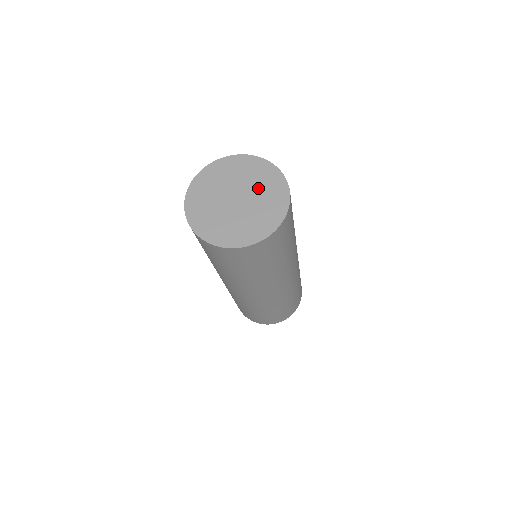
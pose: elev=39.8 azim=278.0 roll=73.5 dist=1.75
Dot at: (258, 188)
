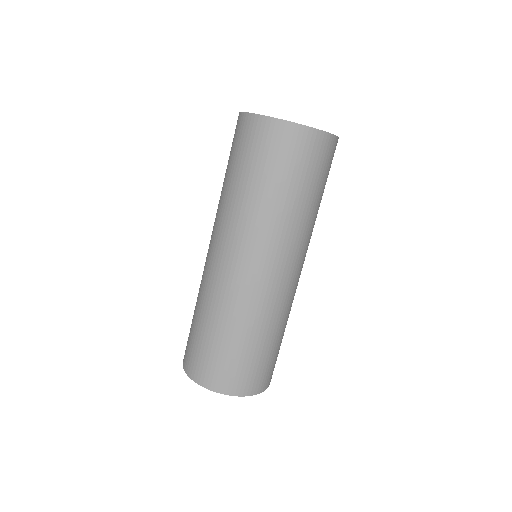
Dot at: occluded
